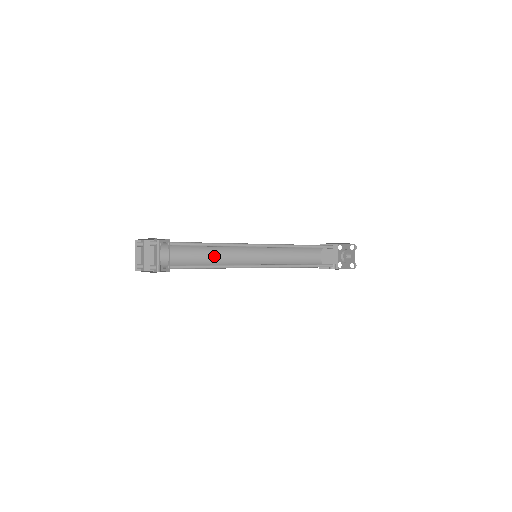
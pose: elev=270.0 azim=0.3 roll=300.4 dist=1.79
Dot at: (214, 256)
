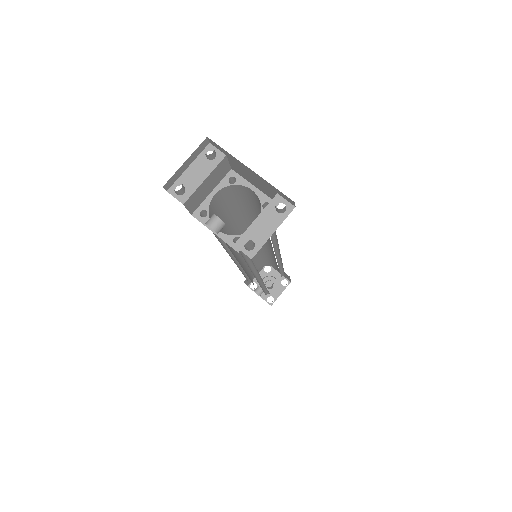
Dot at: (232, 228)
